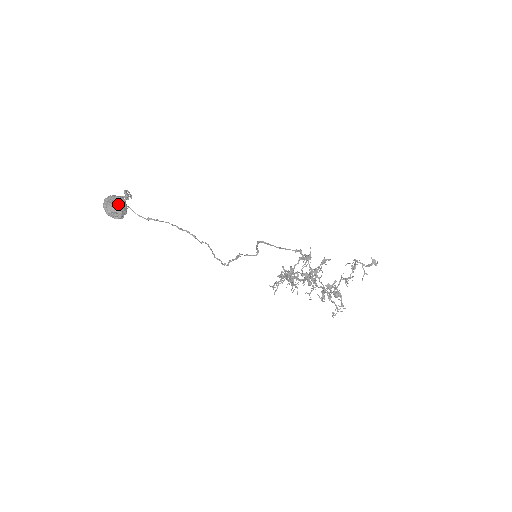
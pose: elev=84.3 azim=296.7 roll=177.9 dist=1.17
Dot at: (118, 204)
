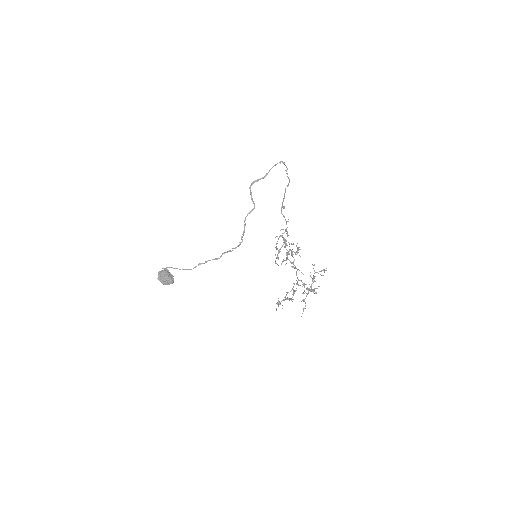
Dot at: (167, 281)
